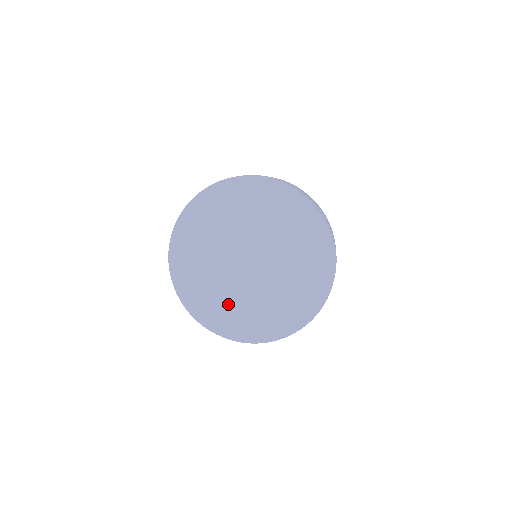
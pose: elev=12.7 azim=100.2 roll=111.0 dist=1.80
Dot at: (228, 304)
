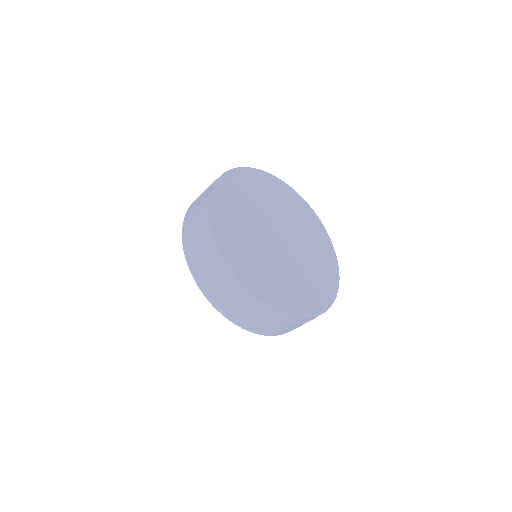
Dot at: (270, 273)
